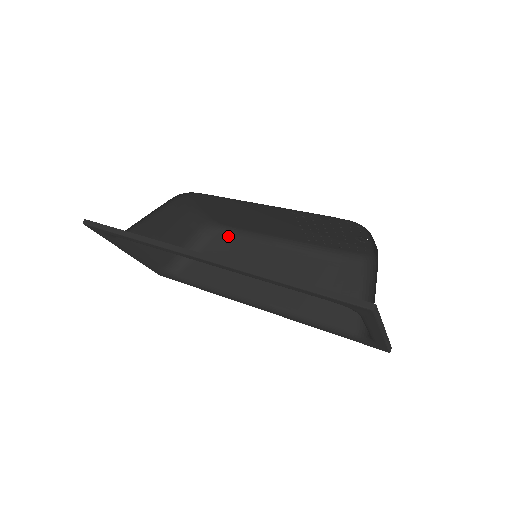
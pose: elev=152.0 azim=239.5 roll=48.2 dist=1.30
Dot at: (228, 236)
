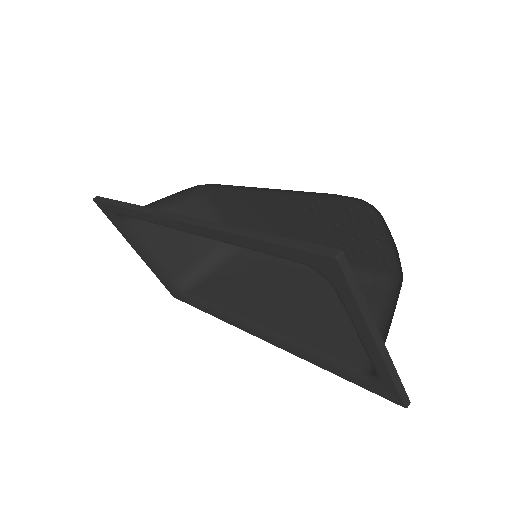
Dot at: (247, 256)
